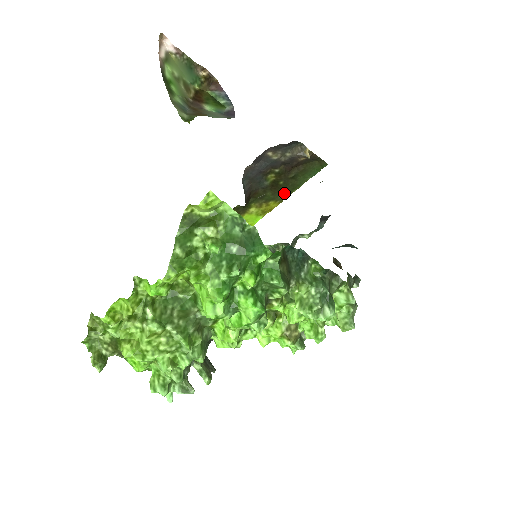
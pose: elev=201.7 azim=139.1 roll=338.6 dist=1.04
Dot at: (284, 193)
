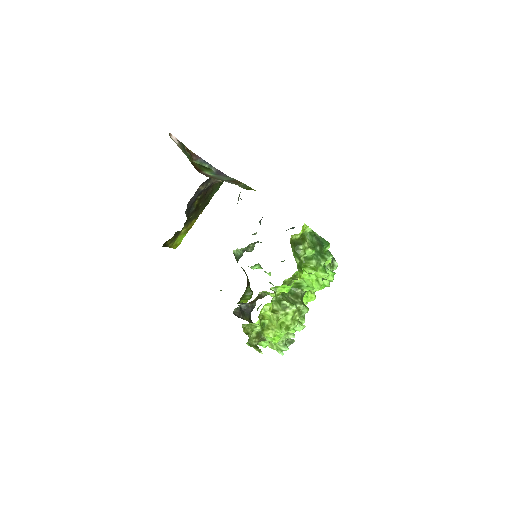
Dot at: (200, 211)
